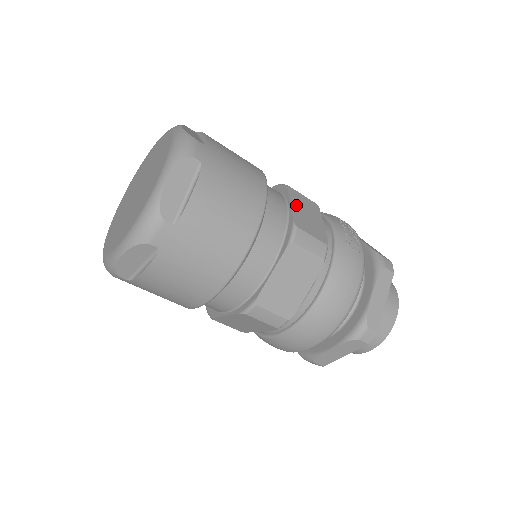
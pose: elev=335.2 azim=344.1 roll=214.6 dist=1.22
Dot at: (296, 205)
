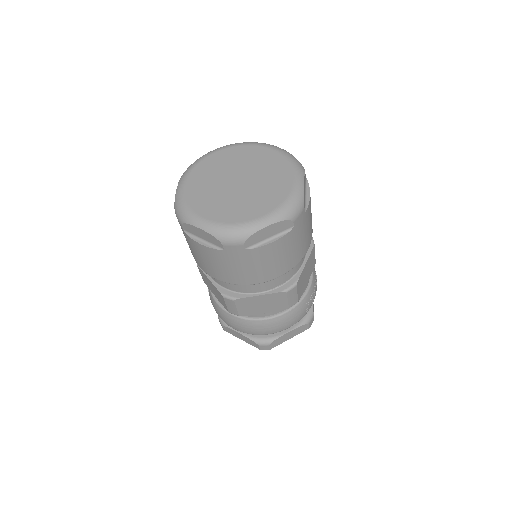
Dot at: (307, 265)
